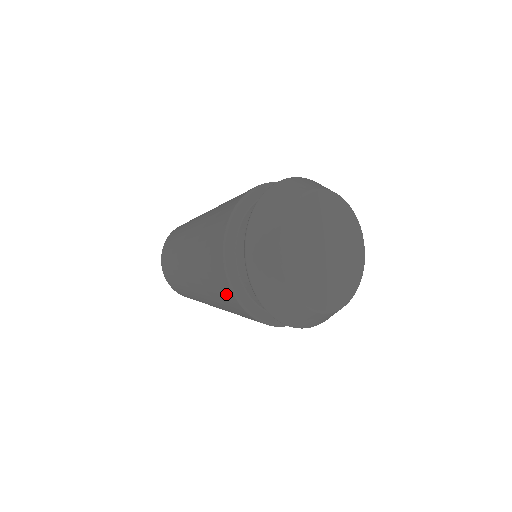
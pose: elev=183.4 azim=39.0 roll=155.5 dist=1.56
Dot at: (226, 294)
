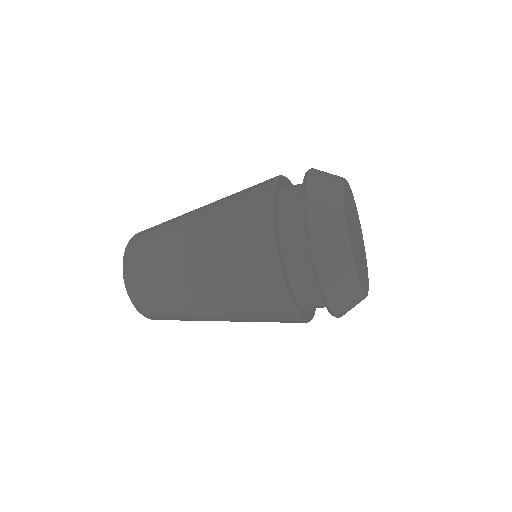
Dot at: (282, 318)
